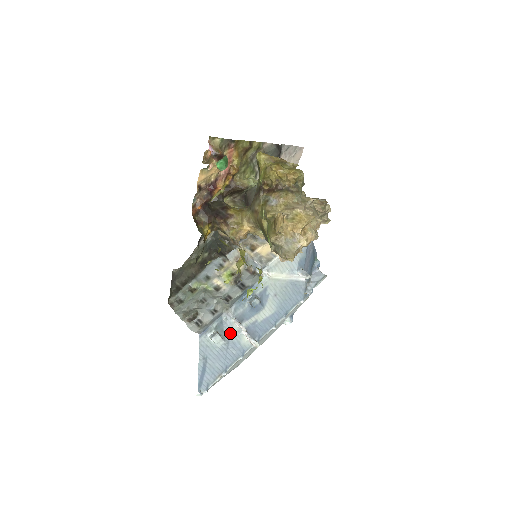
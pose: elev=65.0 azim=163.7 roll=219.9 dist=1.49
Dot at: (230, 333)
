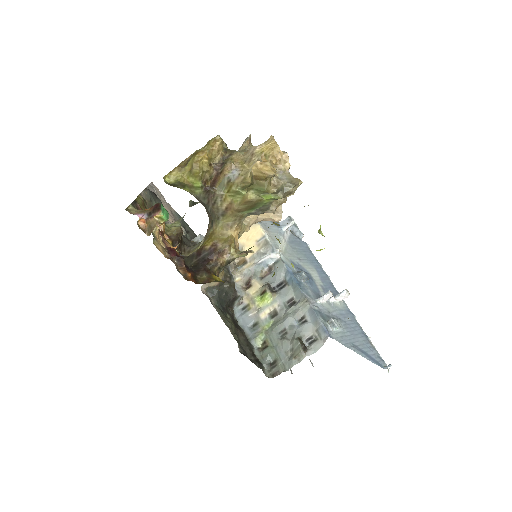
Dot at: (330, 312)
